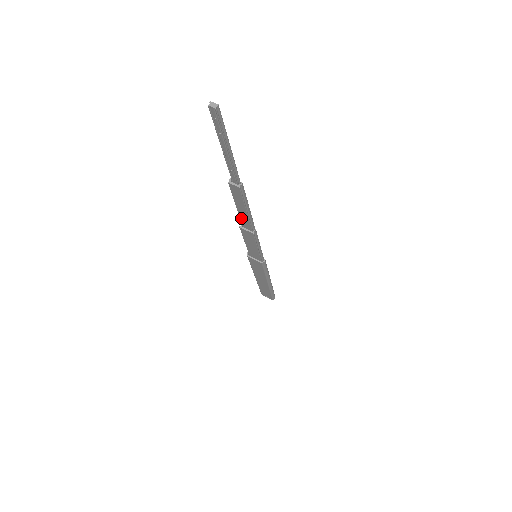
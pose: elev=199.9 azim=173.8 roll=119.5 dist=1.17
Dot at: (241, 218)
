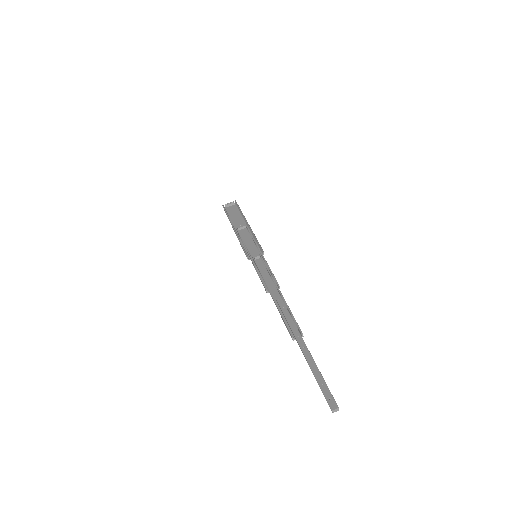
Dot at: occluded
